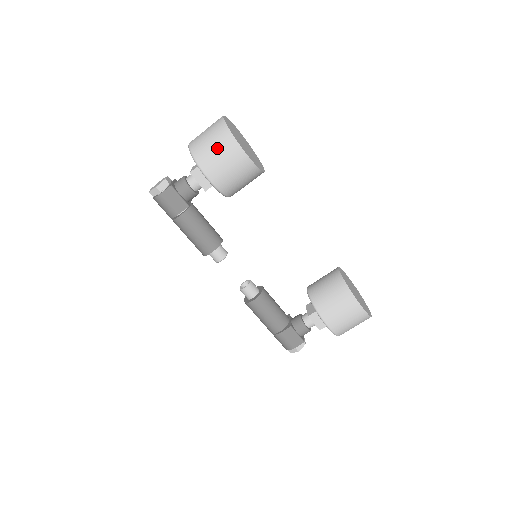
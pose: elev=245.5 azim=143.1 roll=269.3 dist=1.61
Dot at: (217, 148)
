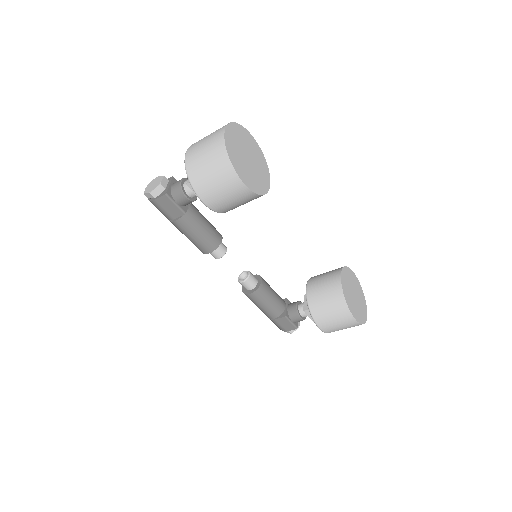
Dot at: (214, 175)
